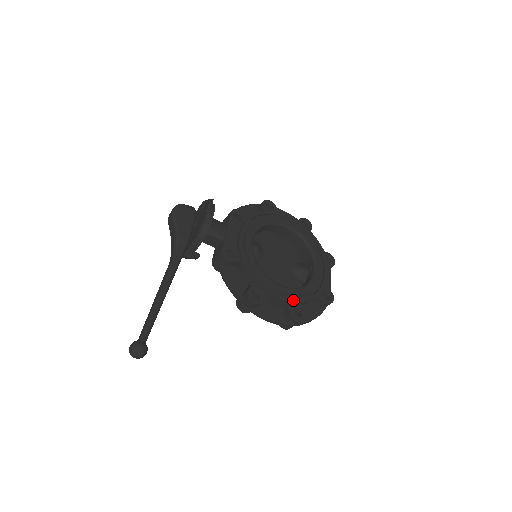
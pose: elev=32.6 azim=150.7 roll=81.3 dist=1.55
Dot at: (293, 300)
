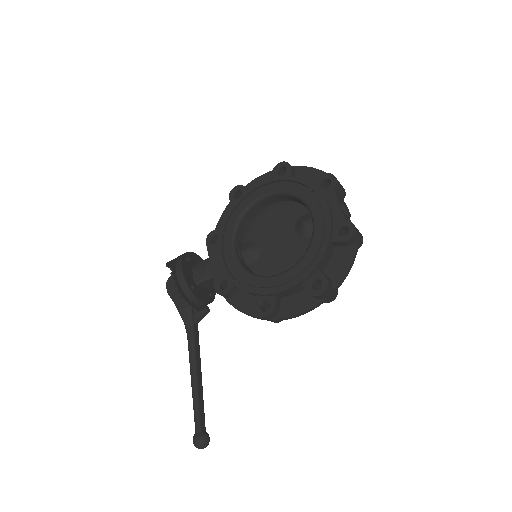
Dot at: (301, 278)
